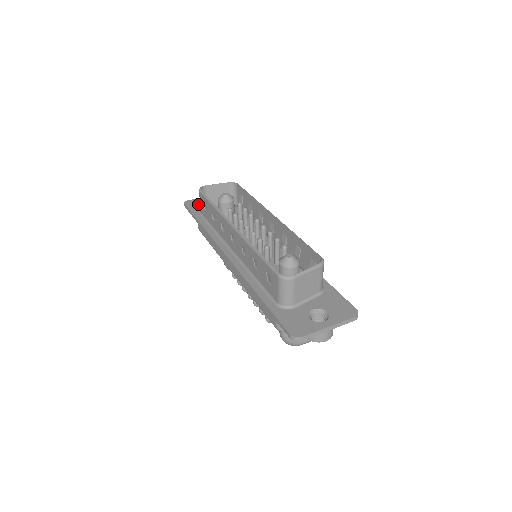
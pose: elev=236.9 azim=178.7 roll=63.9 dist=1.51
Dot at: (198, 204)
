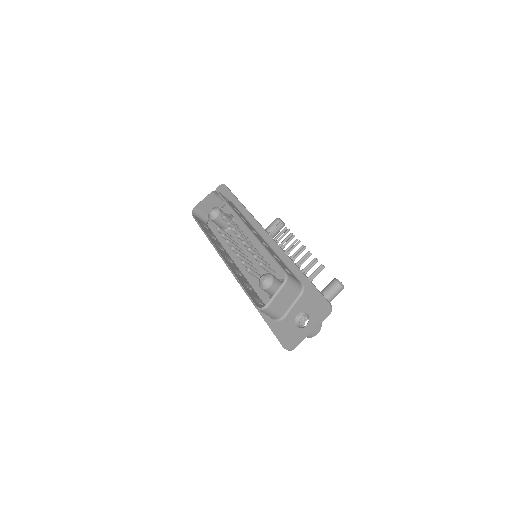
Dot at: occluded
